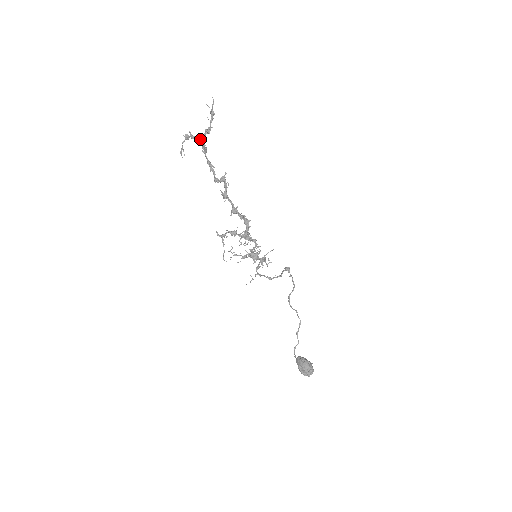
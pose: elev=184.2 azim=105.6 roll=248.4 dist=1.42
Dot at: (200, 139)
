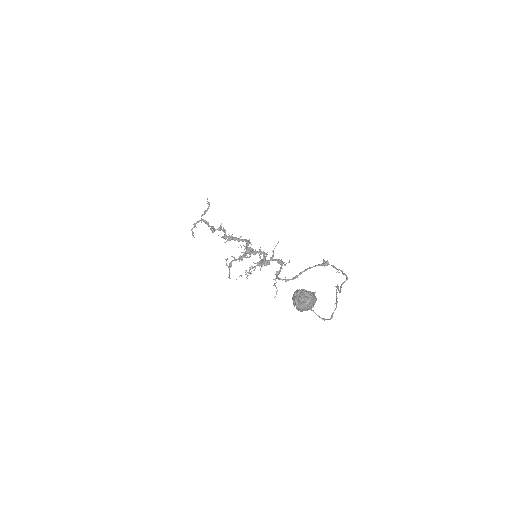
Dot at: (201, 219)
